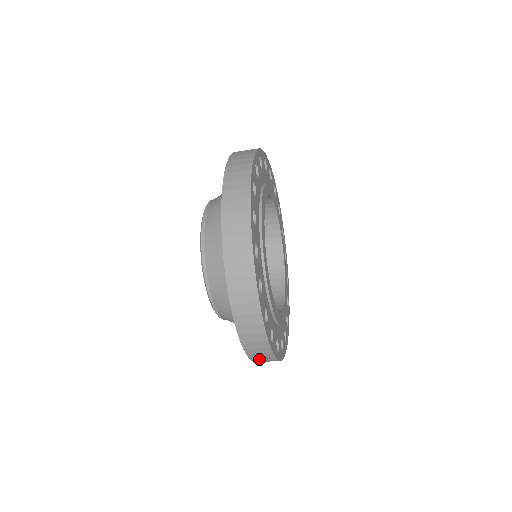
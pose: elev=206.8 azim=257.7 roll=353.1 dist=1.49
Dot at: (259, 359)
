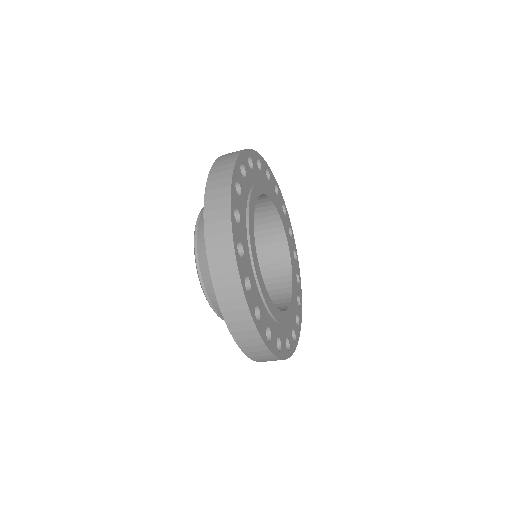
Dot at: (233, 318)
